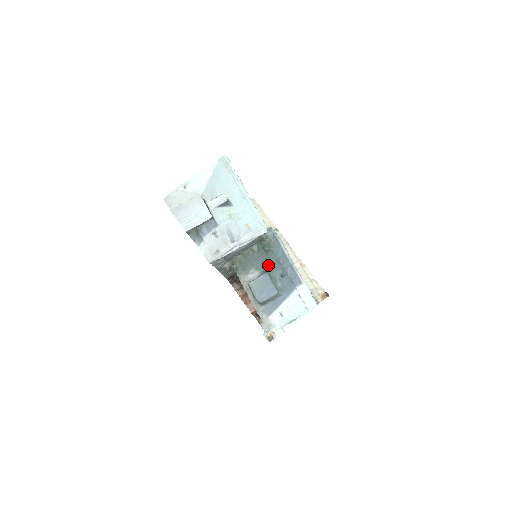
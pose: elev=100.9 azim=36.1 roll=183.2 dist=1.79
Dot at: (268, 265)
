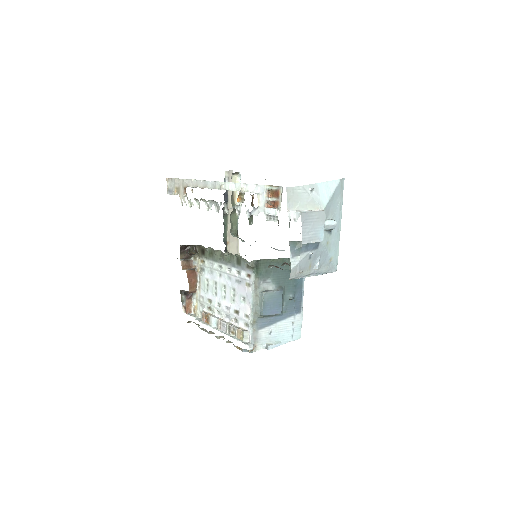
Dot at: (285, 283)
